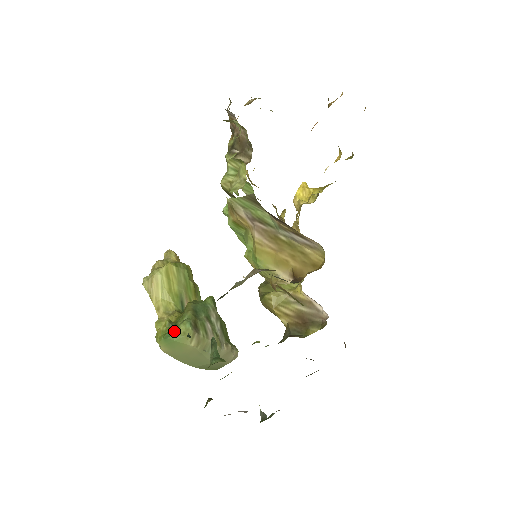
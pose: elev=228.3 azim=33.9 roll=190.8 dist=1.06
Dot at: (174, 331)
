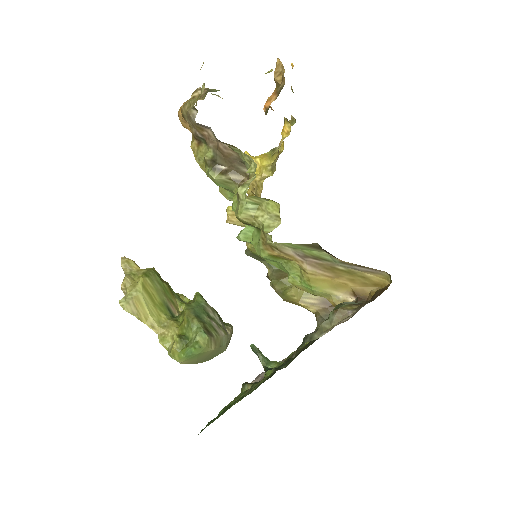
Dot at: (195, 346)
